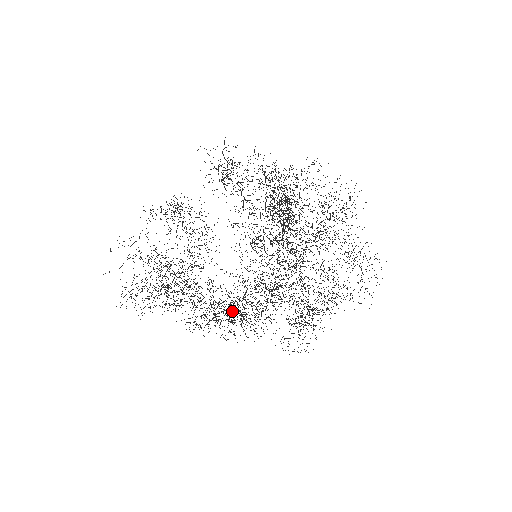
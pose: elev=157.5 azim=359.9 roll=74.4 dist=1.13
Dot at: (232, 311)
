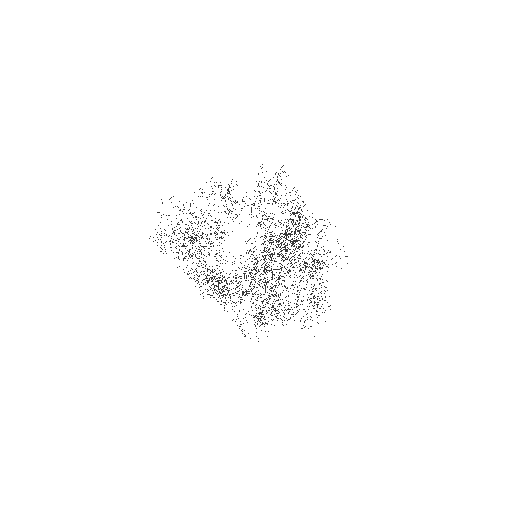
Dot at: occluded
